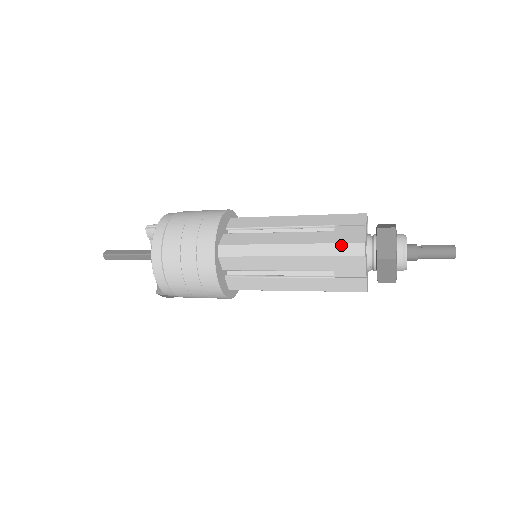
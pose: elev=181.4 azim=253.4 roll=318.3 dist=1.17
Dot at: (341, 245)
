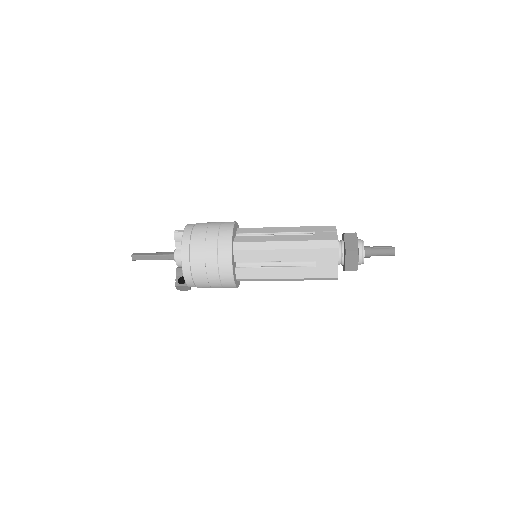
Dot at: (322, 241)
